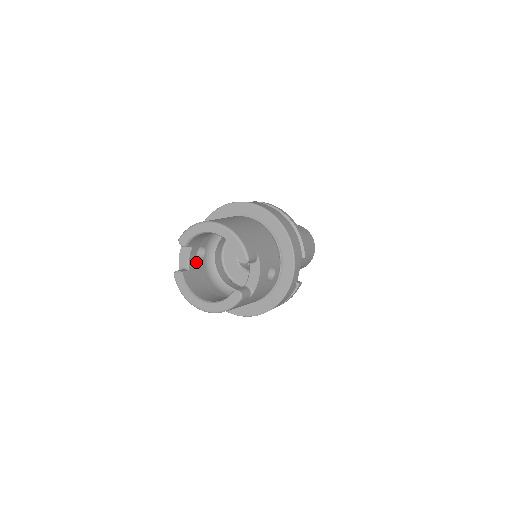
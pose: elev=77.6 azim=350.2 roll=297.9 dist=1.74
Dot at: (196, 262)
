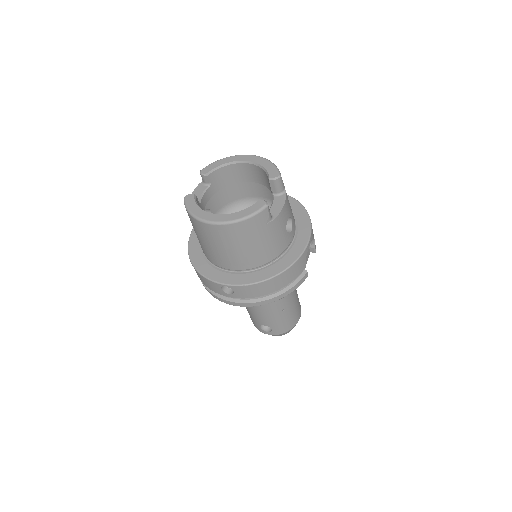
Dot at: occluded
